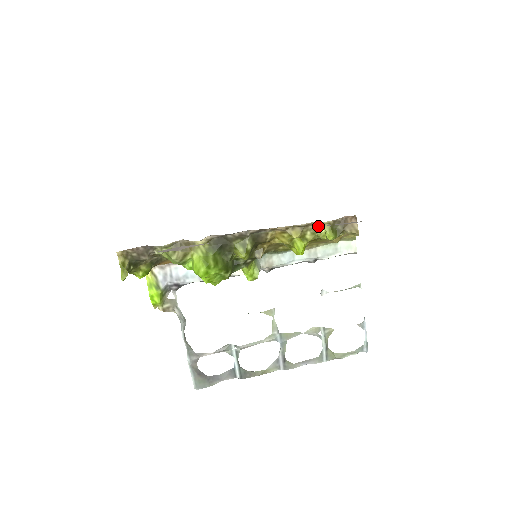
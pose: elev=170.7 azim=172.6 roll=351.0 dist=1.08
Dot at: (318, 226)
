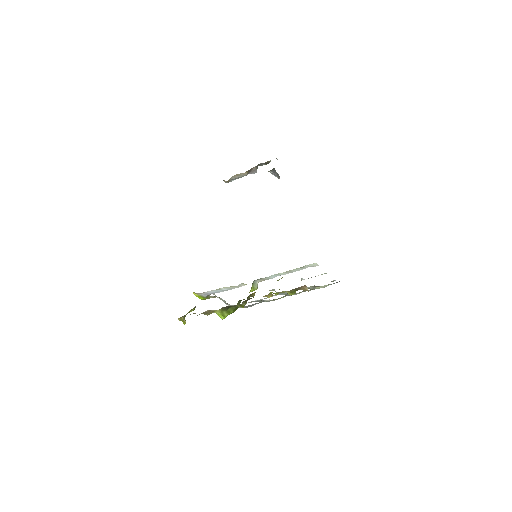
Dot at: occluded
